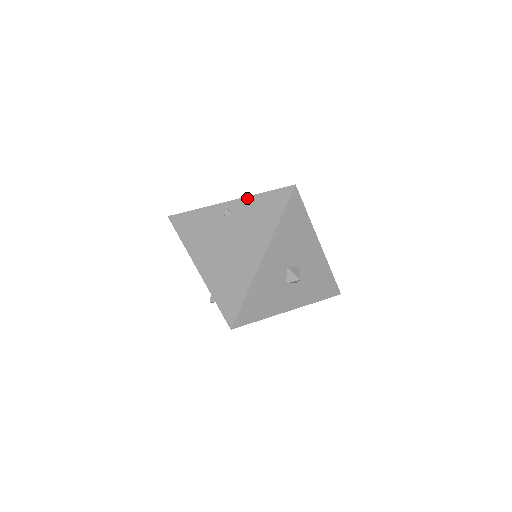
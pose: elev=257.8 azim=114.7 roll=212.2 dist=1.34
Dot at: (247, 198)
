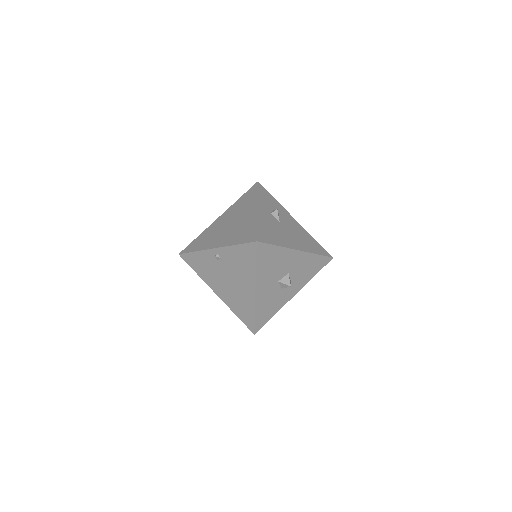
Dot at: (227, 248)
